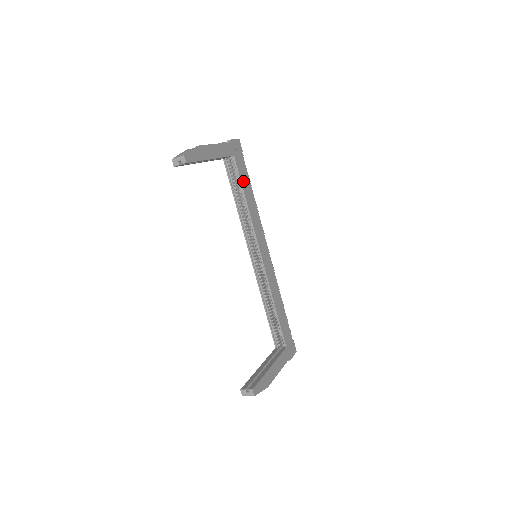
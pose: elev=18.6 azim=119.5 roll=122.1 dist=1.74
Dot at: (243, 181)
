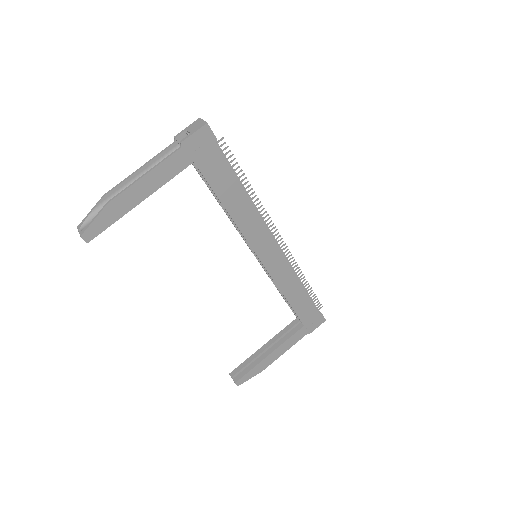
Dot at: (219, 186)
